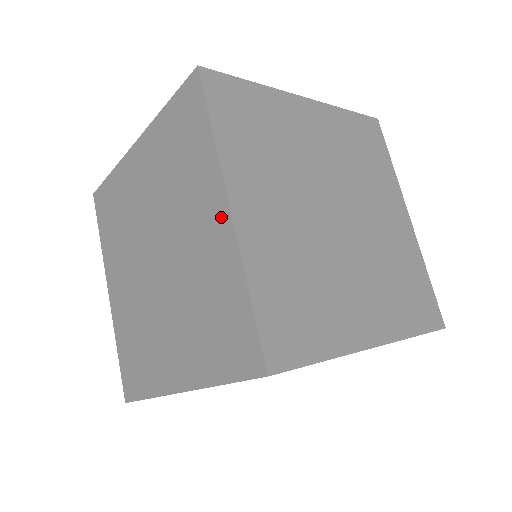
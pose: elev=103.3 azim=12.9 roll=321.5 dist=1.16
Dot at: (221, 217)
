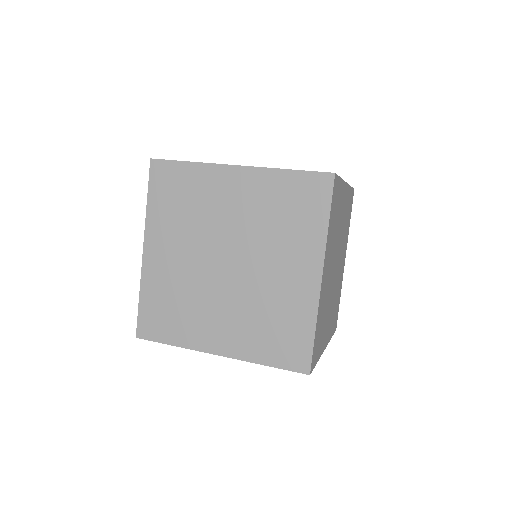
Dot at: (237, 175)
